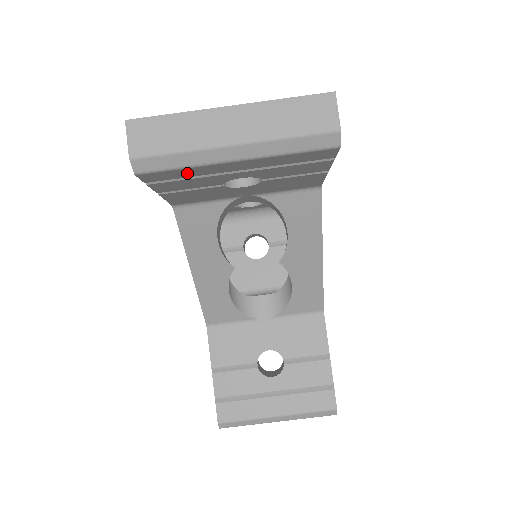
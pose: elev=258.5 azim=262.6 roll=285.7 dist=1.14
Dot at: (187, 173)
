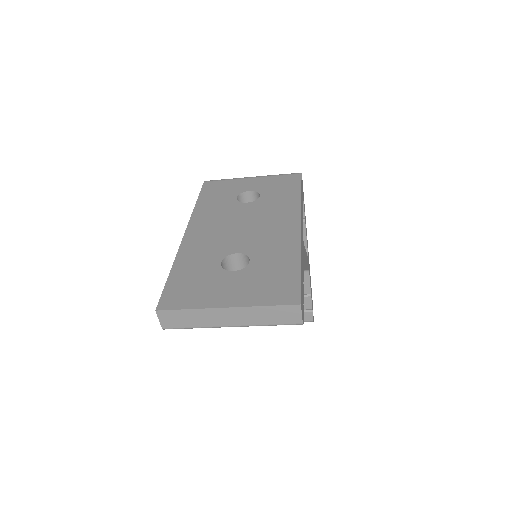
Dot at: occluded
